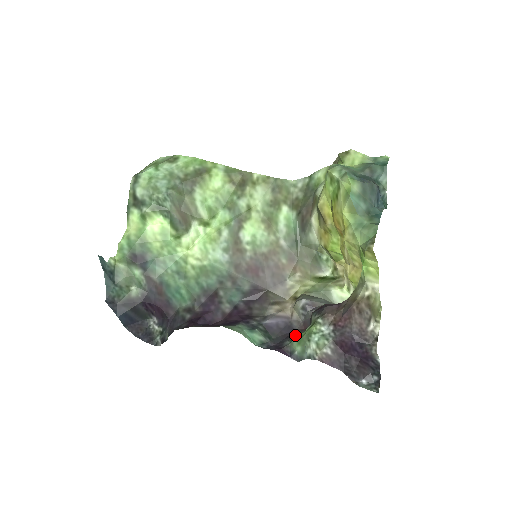
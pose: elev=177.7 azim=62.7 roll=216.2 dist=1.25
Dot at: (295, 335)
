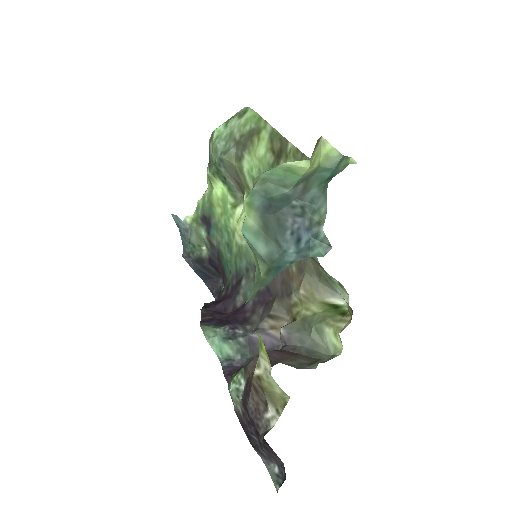
Dot at: occluded
